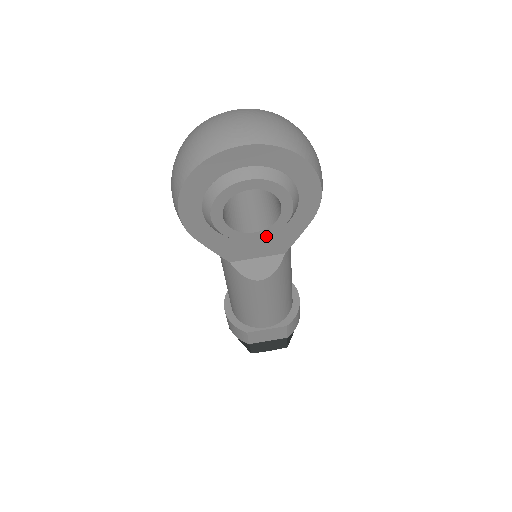
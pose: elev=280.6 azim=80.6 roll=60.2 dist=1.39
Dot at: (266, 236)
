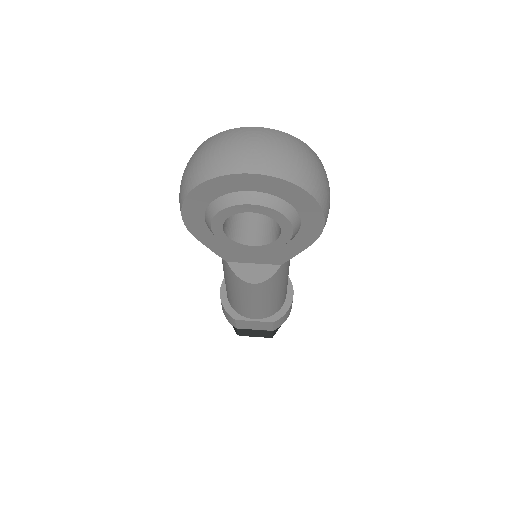
Dot at: (263, 251)
